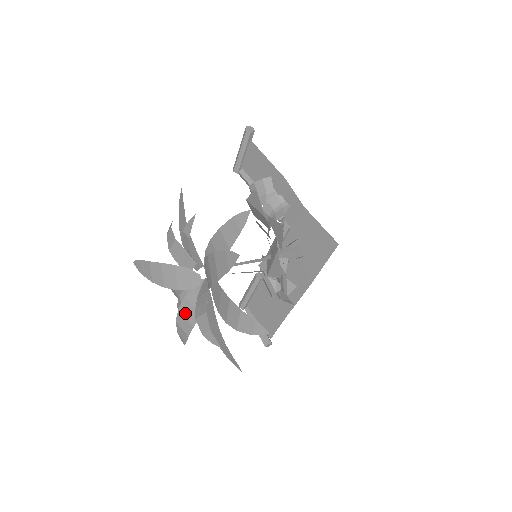
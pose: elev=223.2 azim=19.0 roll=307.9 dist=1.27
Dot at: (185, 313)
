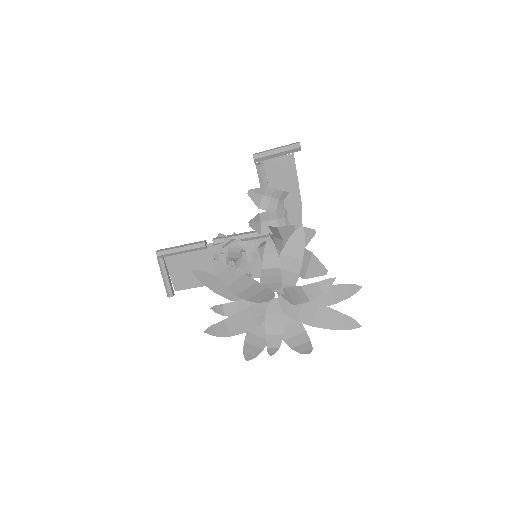
Dot at: (242, 319)
